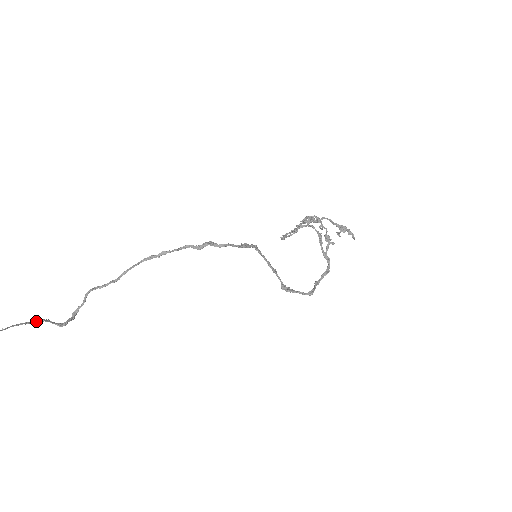
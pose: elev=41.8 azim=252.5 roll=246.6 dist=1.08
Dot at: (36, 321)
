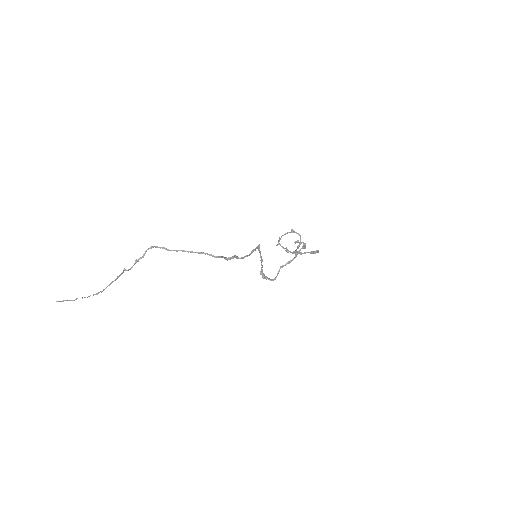
Dot at: occluded
